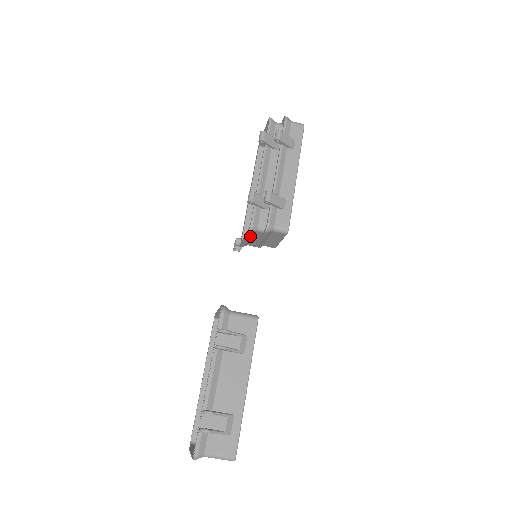
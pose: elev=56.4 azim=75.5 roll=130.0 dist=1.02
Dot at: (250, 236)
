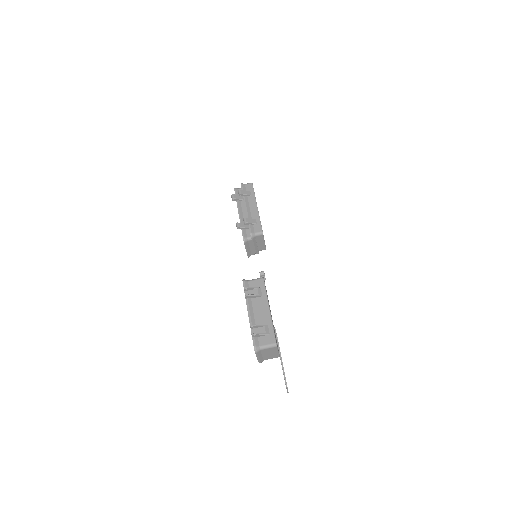
Dot at: (247, 246)
